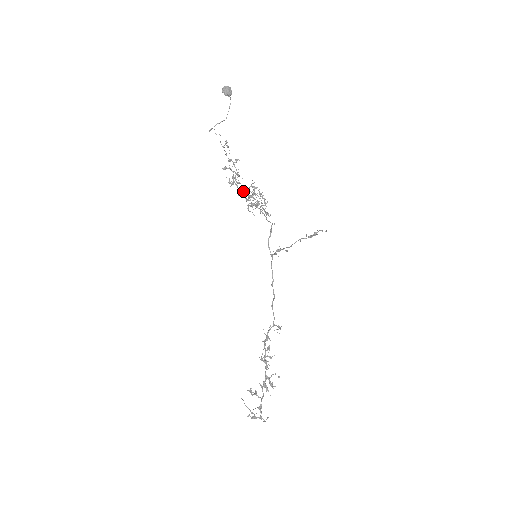
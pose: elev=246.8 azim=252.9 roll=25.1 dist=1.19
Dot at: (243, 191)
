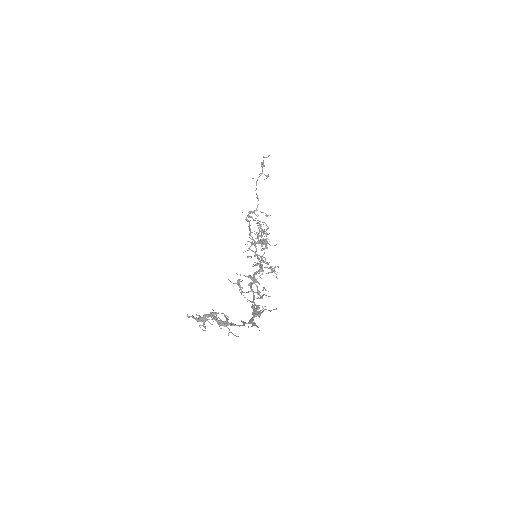
Dot at: (251, 242)
